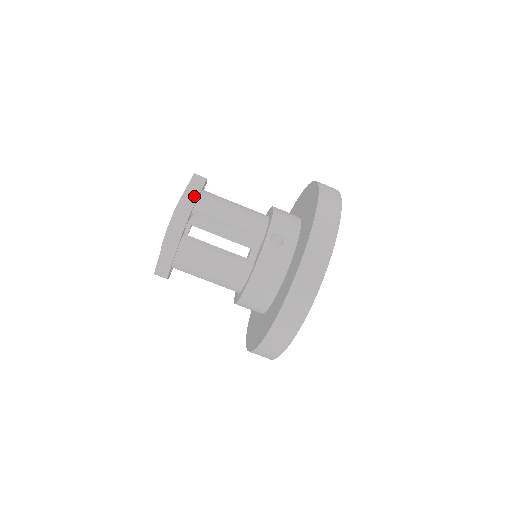
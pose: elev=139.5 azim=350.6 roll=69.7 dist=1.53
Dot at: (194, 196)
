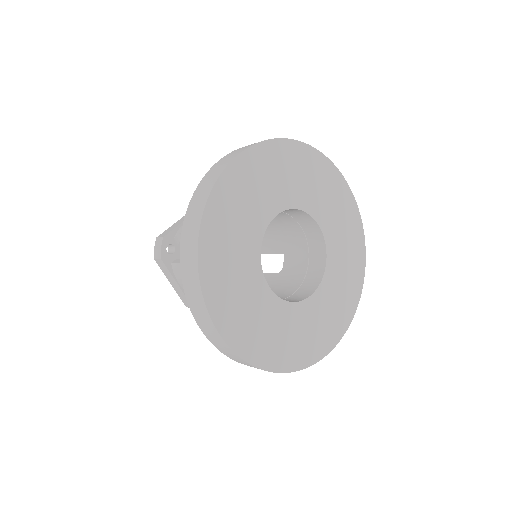
Dot at: (180, 222)
